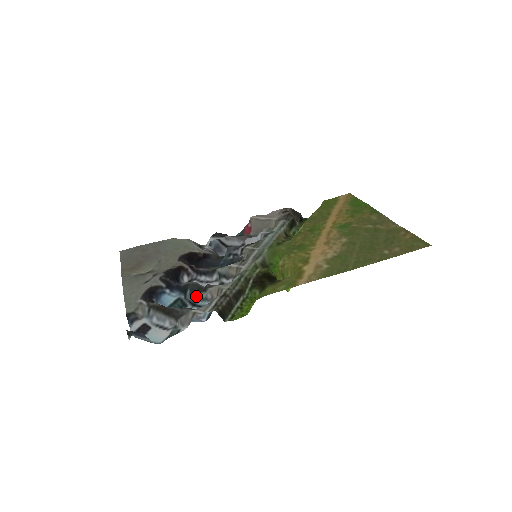
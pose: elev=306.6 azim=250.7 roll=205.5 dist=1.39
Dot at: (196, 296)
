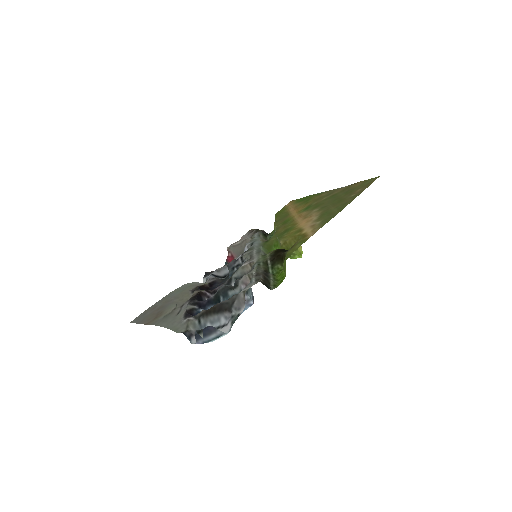
Dot at: occluded
